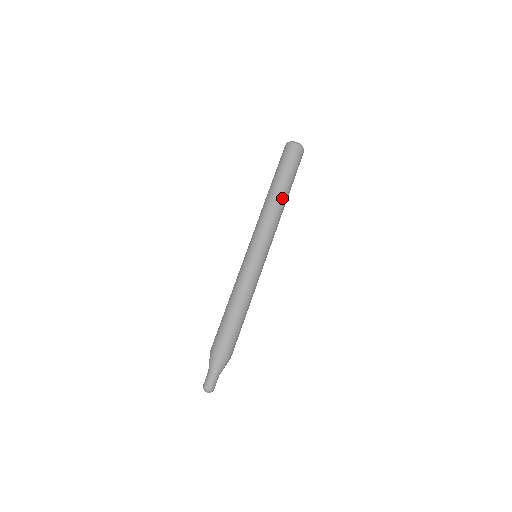
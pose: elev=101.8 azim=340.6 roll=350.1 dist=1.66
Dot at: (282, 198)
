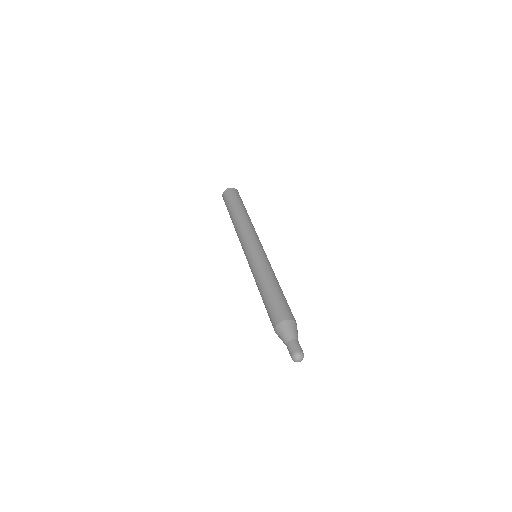
Dot at: occluded
